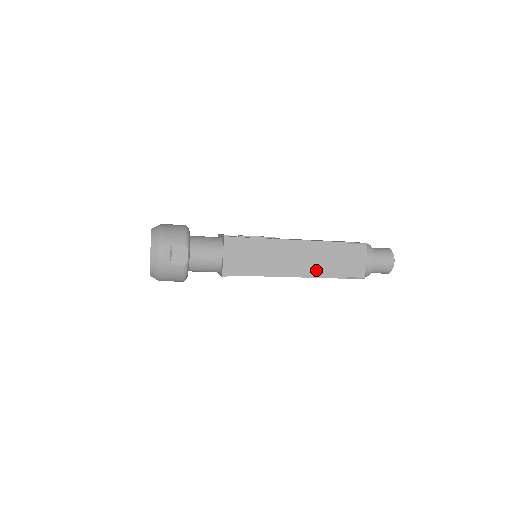
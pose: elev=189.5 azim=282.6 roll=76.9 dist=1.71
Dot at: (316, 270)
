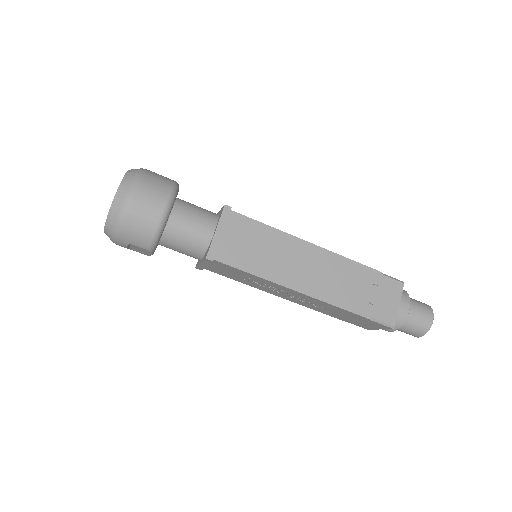
Dot at: occluded
